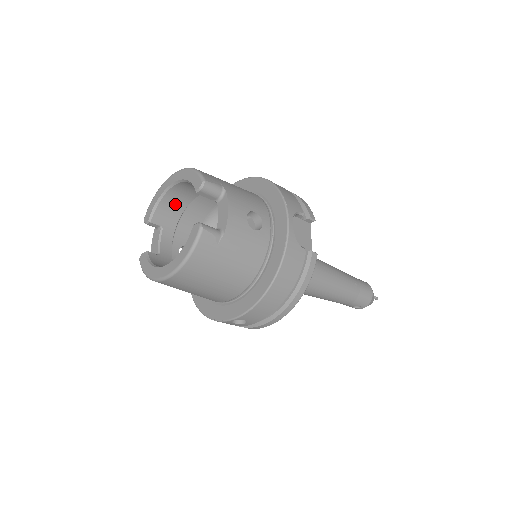
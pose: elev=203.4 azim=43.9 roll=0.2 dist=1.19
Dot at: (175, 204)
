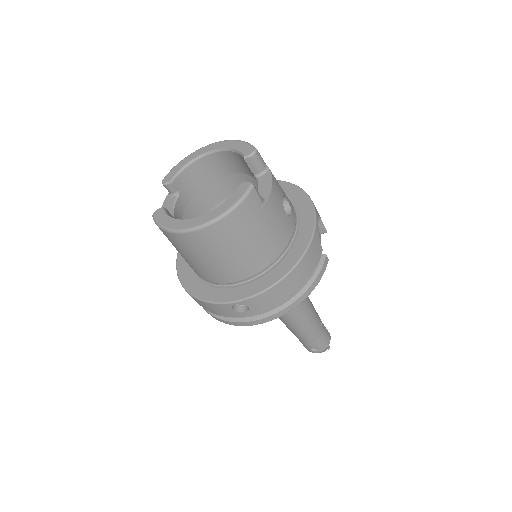
Dot at: (199, 176)
